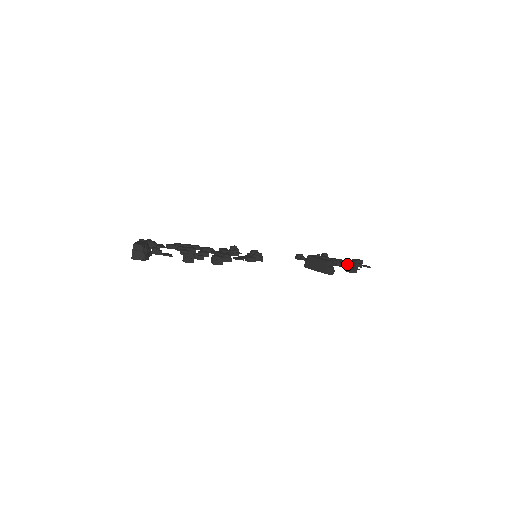
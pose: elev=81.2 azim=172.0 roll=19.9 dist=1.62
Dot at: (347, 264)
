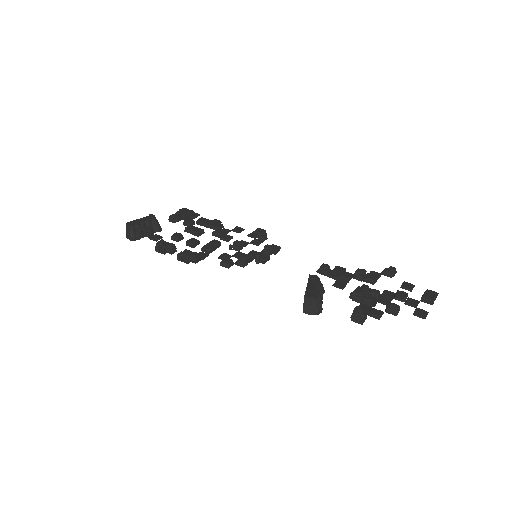
Dot at: (356, 306)
